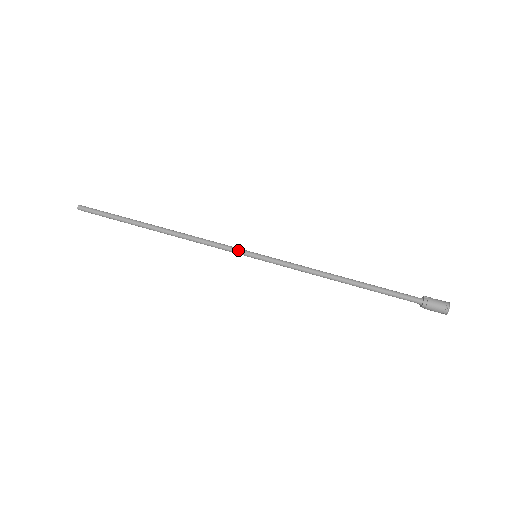
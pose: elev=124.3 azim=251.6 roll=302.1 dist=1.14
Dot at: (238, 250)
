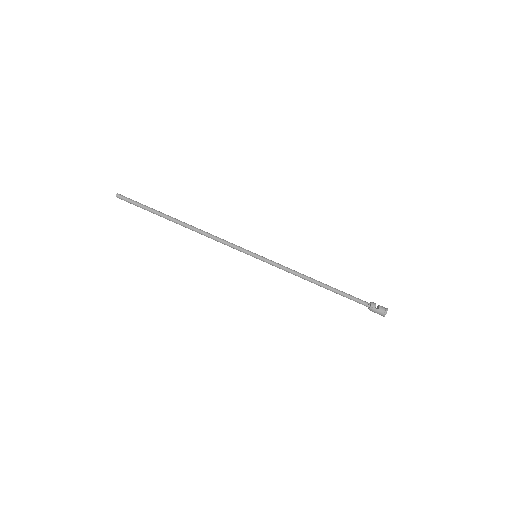
Dot at: occluded
